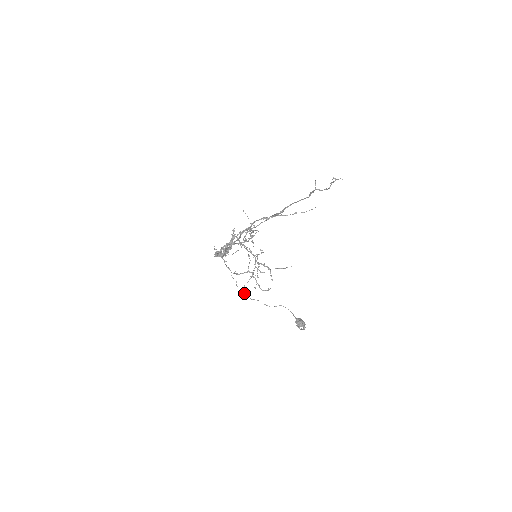
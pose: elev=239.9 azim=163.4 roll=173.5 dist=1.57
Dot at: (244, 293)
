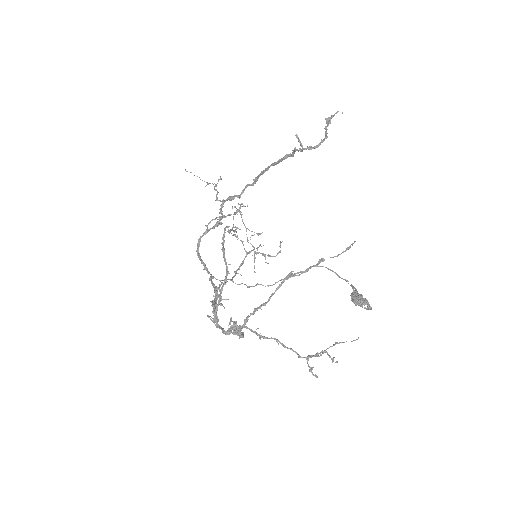
Dot at: occluded
